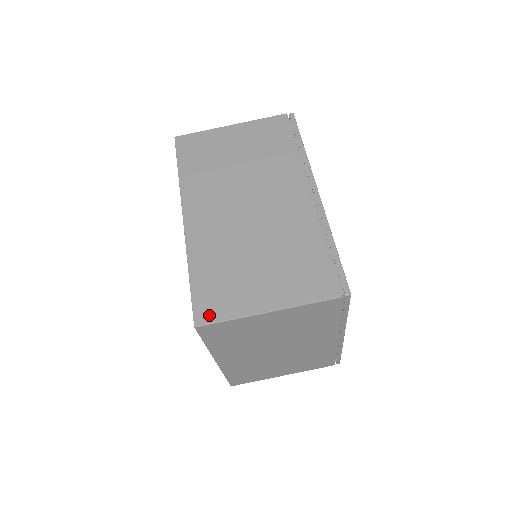
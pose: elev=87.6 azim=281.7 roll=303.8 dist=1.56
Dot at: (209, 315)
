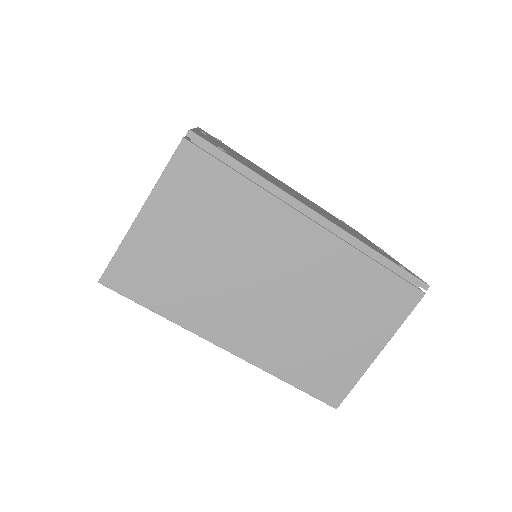
Dot at: (338, 394)
